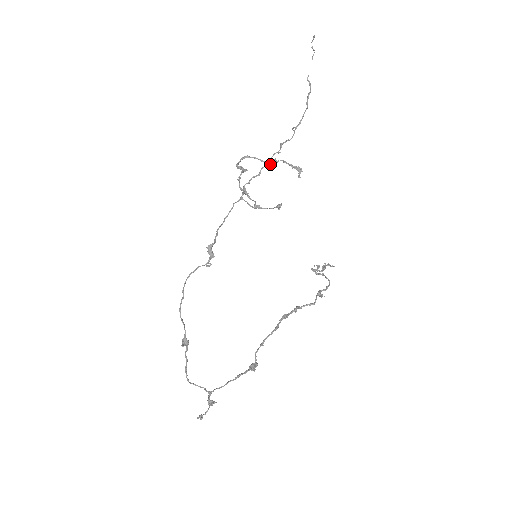
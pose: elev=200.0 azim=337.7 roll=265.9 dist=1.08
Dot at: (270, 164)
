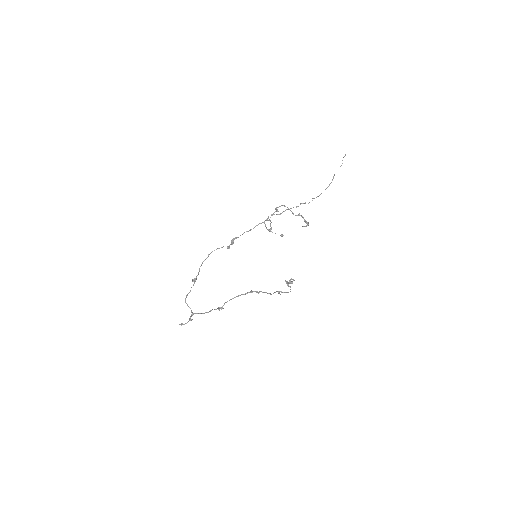
Dot at: (295, 215)
